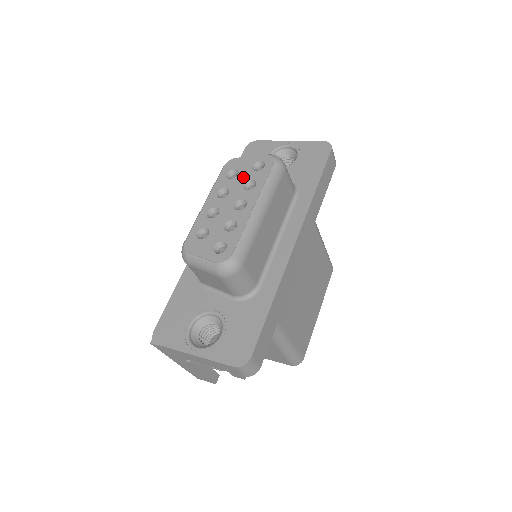
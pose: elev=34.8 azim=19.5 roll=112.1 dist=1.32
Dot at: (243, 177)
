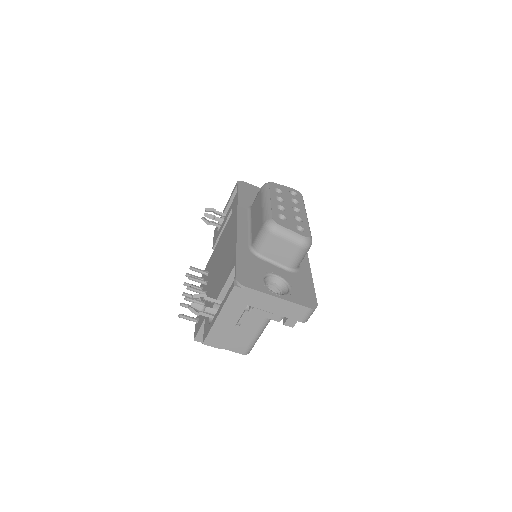
Dot at: (288, 195)
